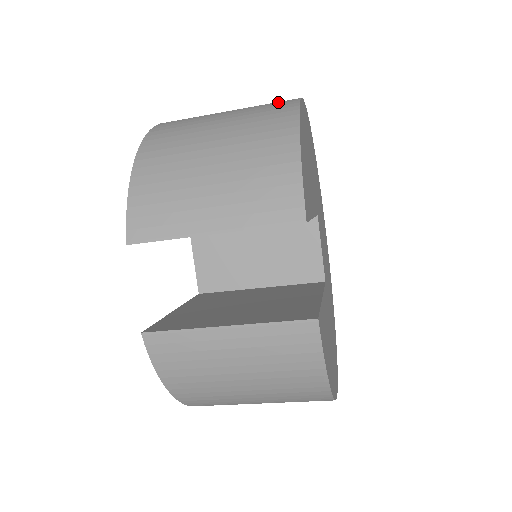
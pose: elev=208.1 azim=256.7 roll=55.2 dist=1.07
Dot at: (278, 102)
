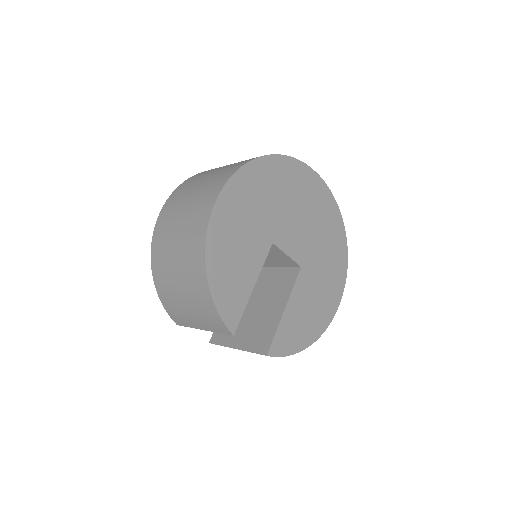
Dot at: (198, 229)
